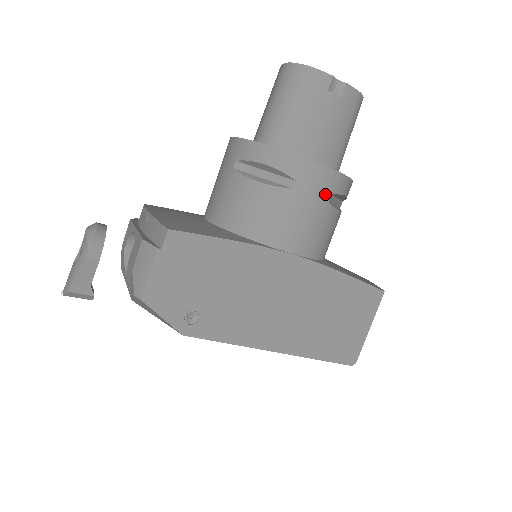
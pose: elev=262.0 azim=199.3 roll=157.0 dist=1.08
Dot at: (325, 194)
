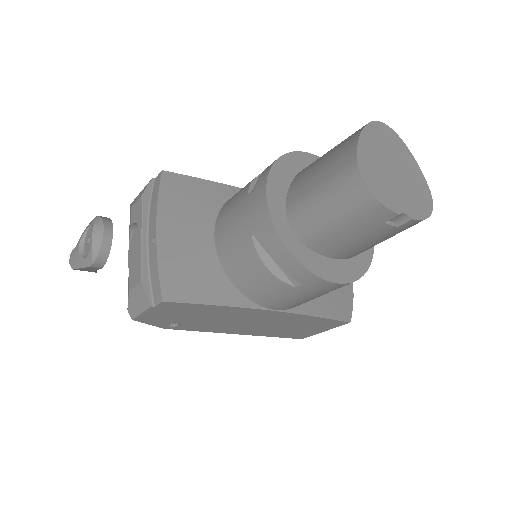
Dot at: (327, 291)
